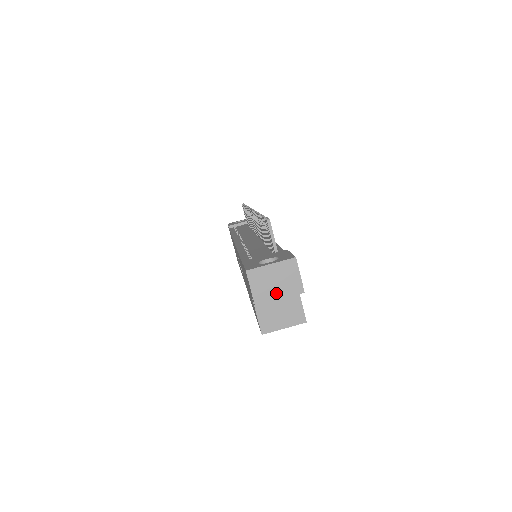
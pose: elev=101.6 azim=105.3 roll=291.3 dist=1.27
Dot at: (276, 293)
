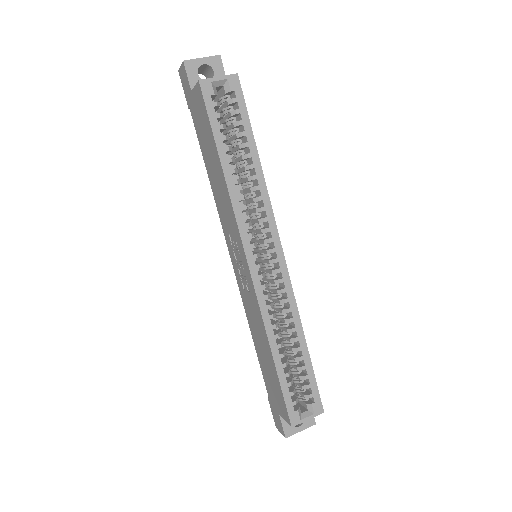
Dot at: (199, 60)
